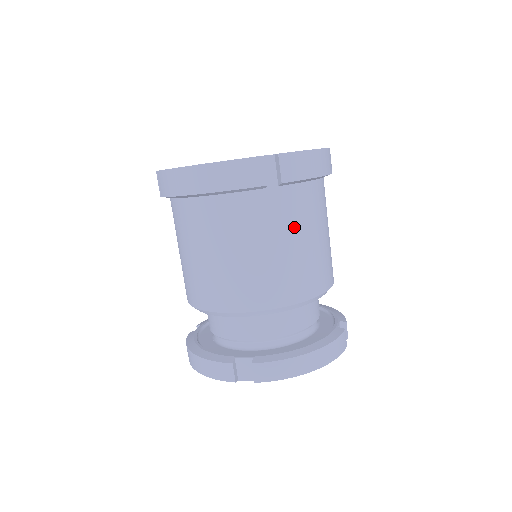
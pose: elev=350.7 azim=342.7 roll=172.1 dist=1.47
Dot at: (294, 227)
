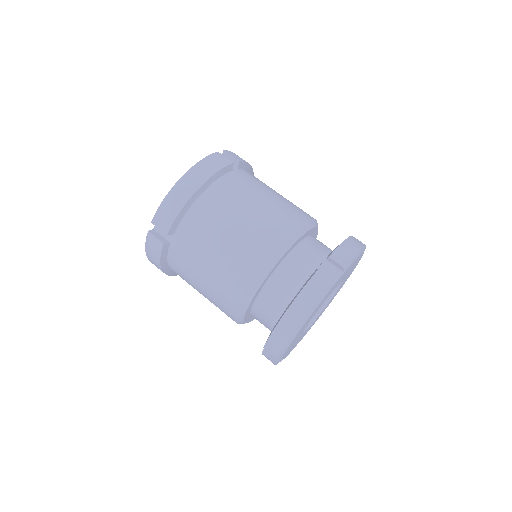
Dot at: (203, 246)
